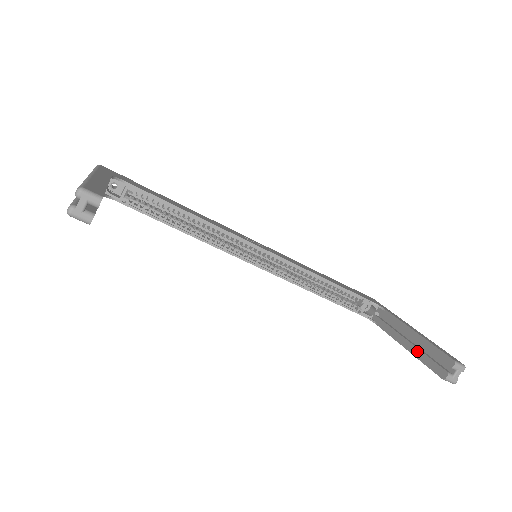
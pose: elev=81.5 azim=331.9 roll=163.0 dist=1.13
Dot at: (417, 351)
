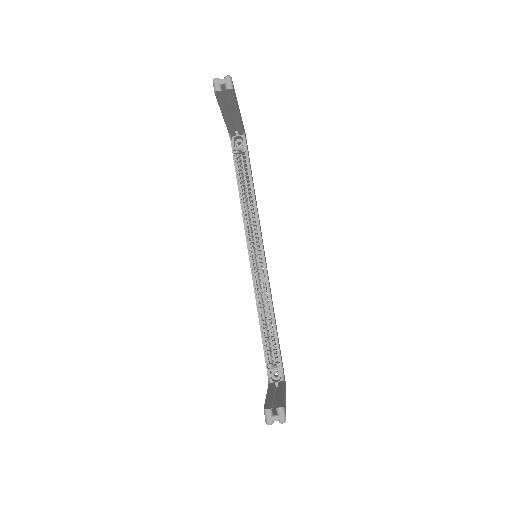
Dot at: (271, 398)
